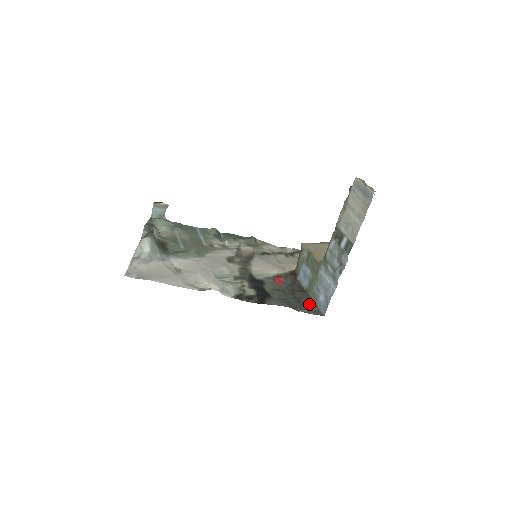
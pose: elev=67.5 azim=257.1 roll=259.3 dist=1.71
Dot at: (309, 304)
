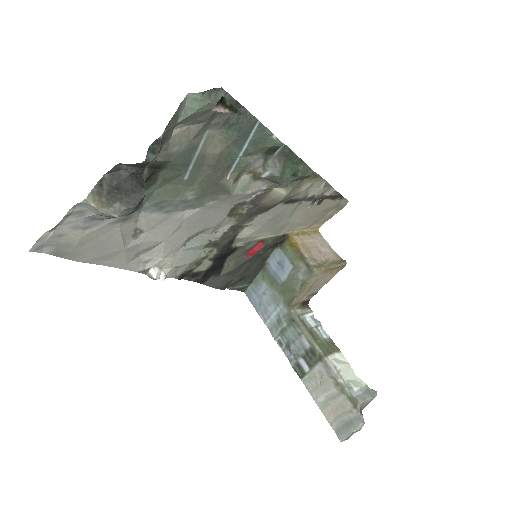
Dot at: (247, 280)
